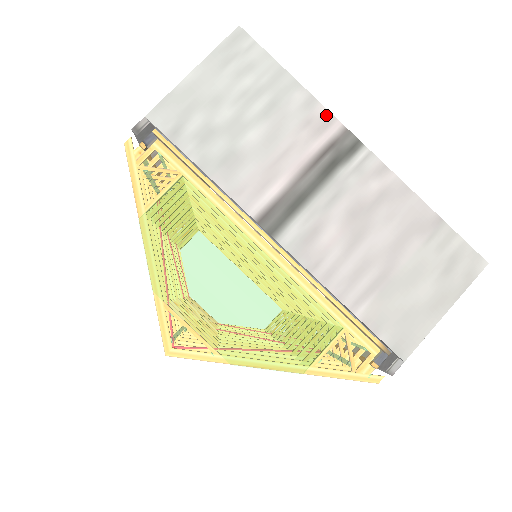
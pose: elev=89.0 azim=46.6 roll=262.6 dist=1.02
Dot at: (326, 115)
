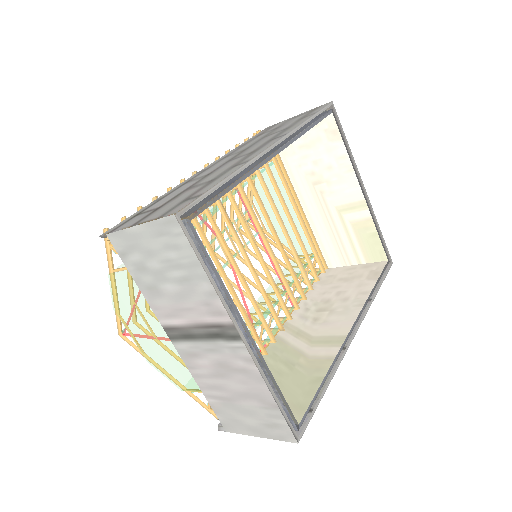
Dot at: (222, 309)
